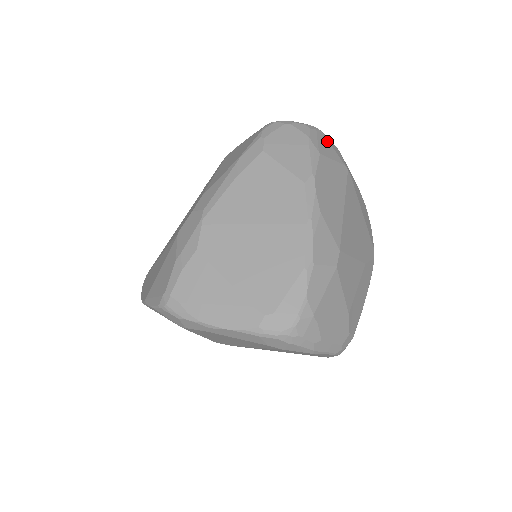
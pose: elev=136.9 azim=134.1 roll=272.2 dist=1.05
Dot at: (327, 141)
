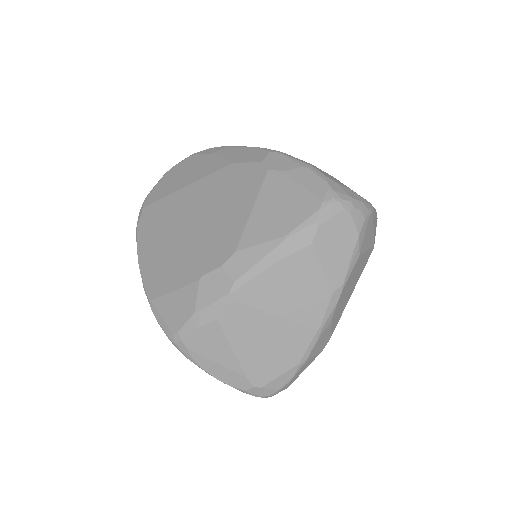
Dot at: (372, 224)
